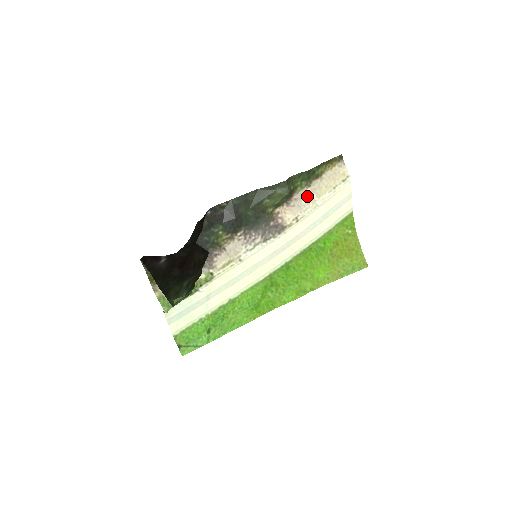
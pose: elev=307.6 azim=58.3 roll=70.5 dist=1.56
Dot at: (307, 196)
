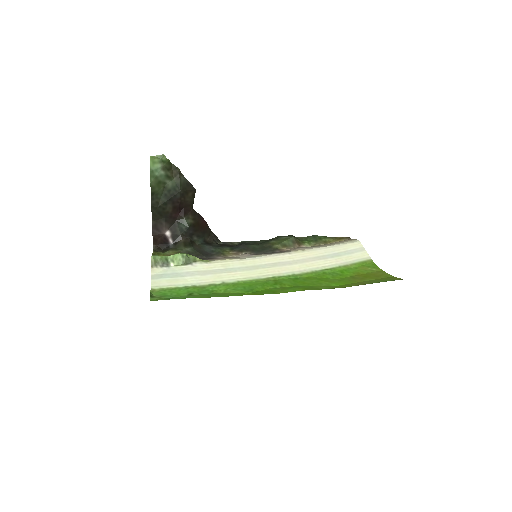
Dot at: occluded
